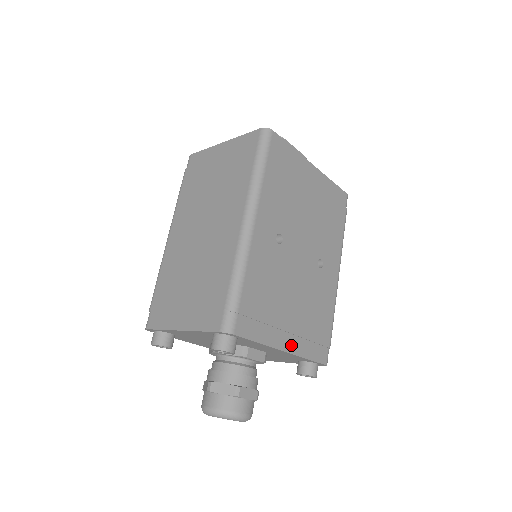
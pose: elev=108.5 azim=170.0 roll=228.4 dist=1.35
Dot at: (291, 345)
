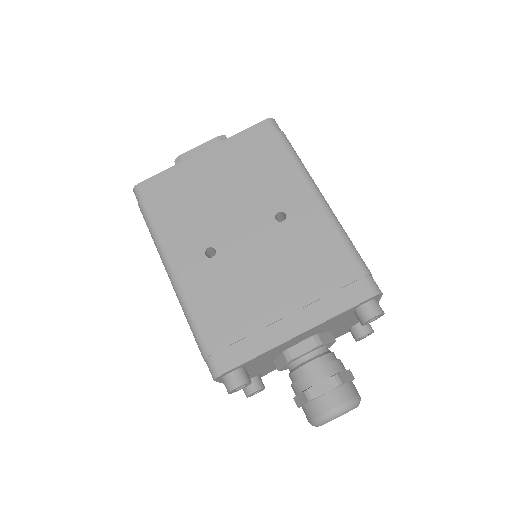
Dot at: (302, 323)
